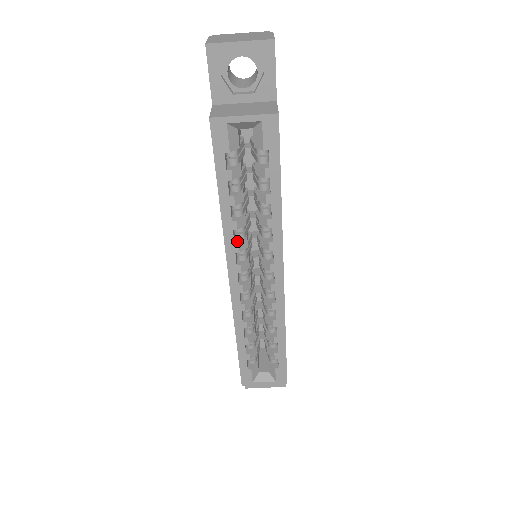
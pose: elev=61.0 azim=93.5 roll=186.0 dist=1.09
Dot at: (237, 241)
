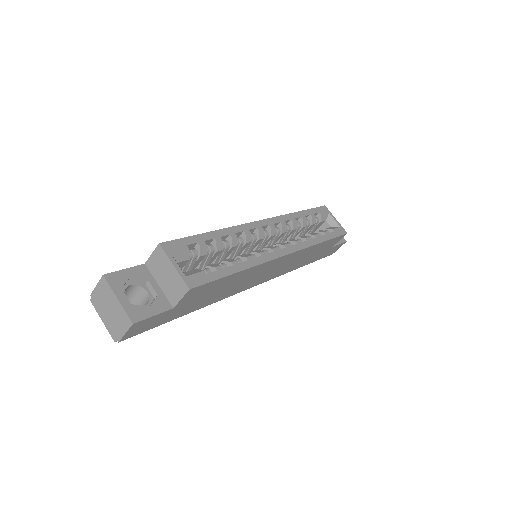
Dot at: (284, 224)
